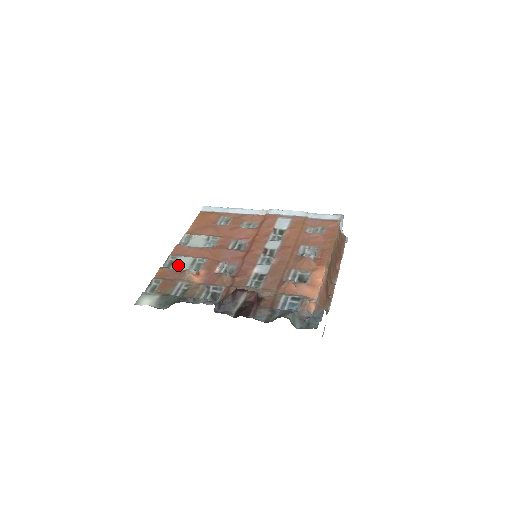
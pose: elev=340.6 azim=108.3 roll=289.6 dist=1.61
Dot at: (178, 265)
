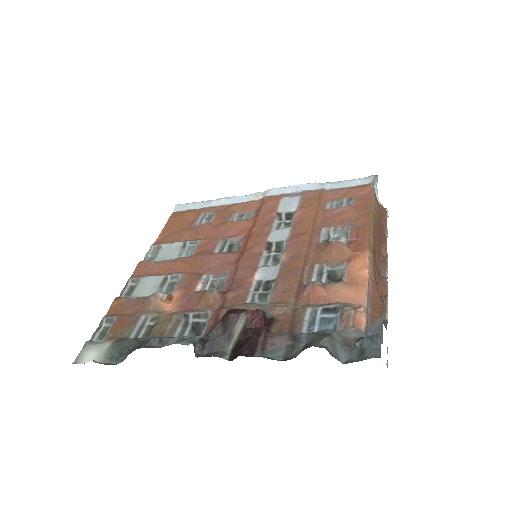
Dot at: (141, 290)
